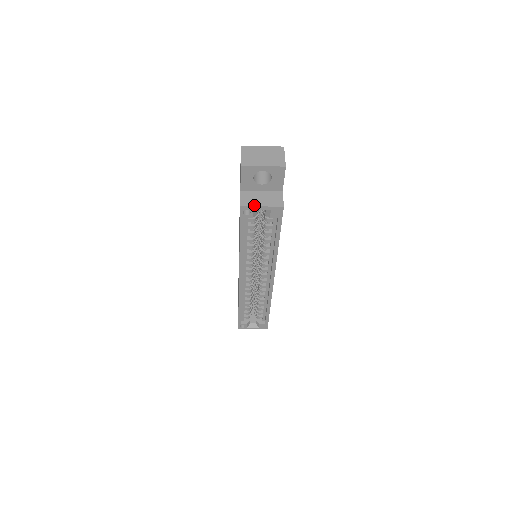
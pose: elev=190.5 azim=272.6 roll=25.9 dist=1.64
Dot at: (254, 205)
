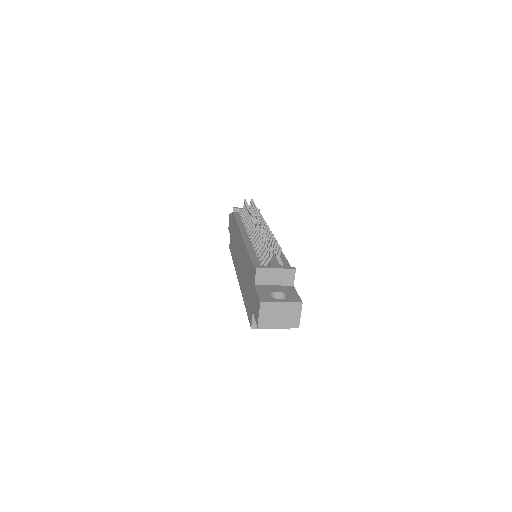
Dot at: (263, 328)
